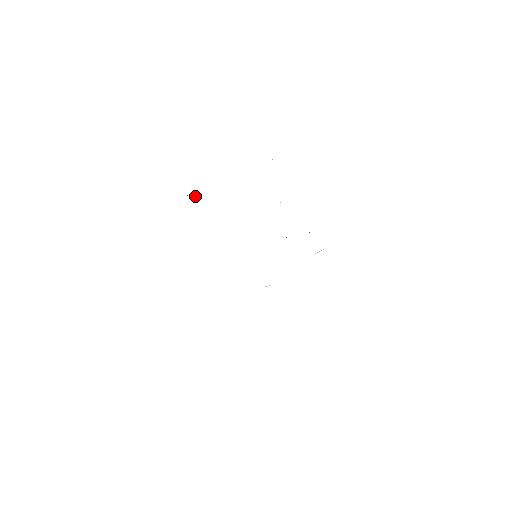
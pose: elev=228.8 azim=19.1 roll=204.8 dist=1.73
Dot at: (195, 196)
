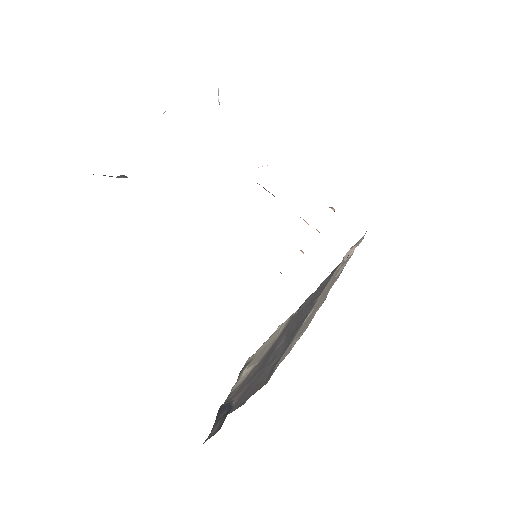
Dot at: (124, 175)
